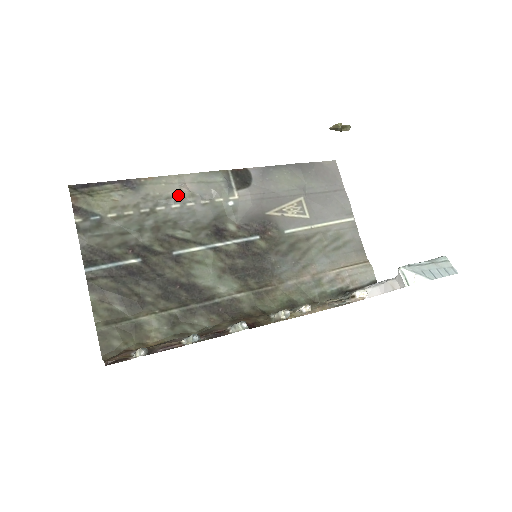
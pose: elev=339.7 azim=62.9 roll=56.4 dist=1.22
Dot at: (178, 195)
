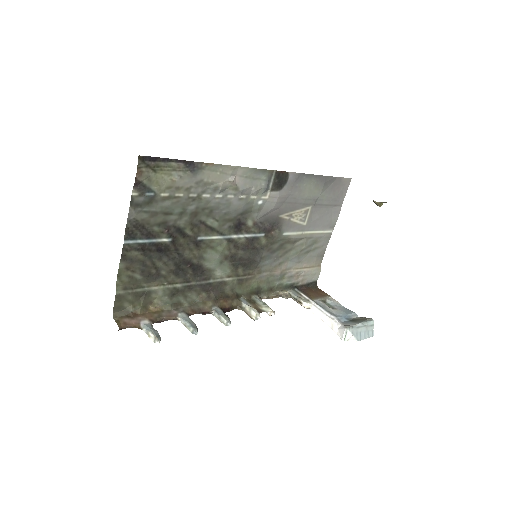
Dot at: (225, 186)
